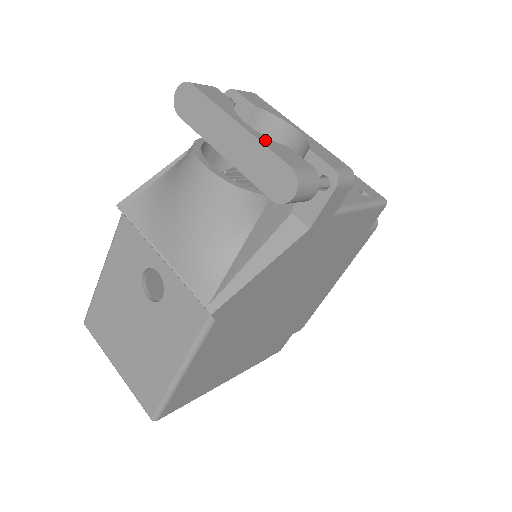
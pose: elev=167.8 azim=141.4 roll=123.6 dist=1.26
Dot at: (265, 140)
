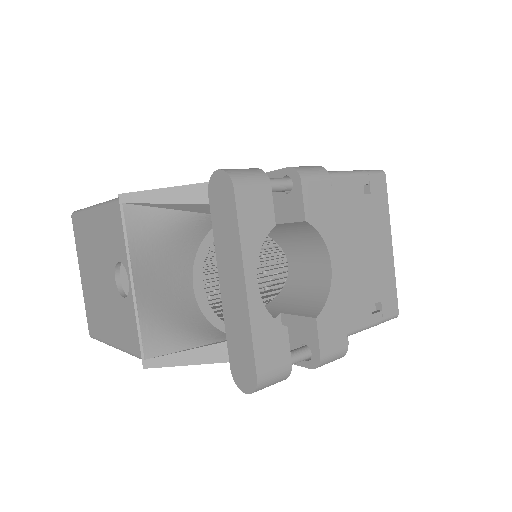
Dot at: (260, 320)
